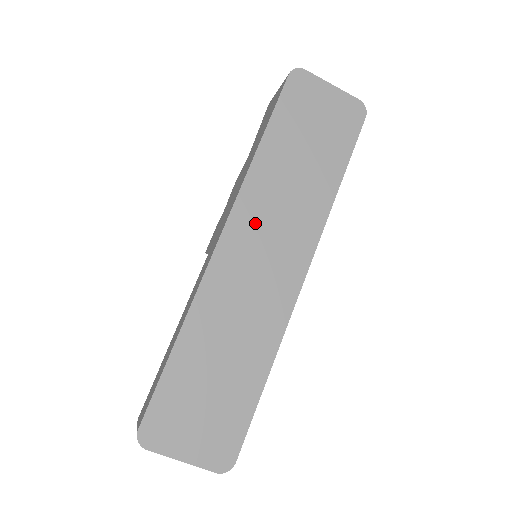
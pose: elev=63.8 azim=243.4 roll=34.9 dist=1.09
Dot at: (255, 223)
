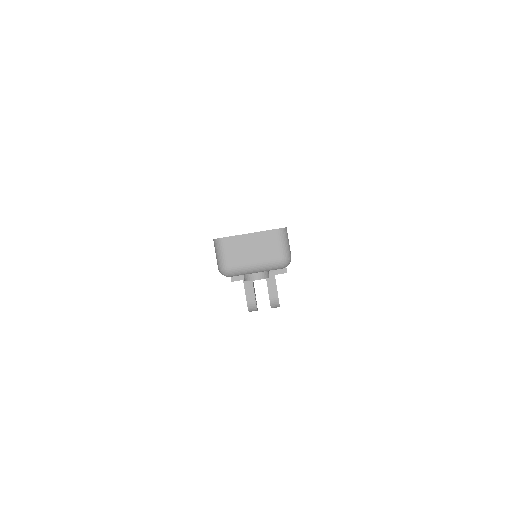
Dot at: occluded
